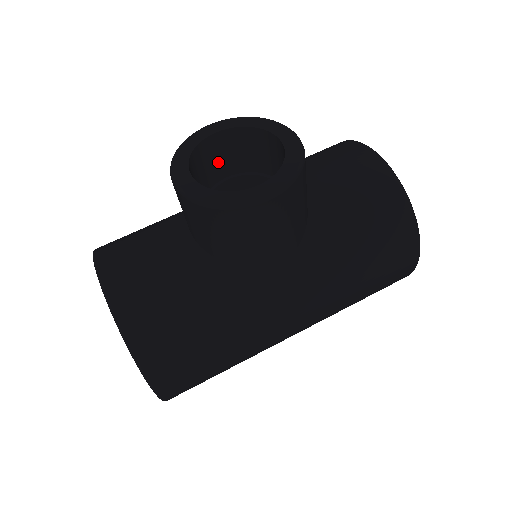
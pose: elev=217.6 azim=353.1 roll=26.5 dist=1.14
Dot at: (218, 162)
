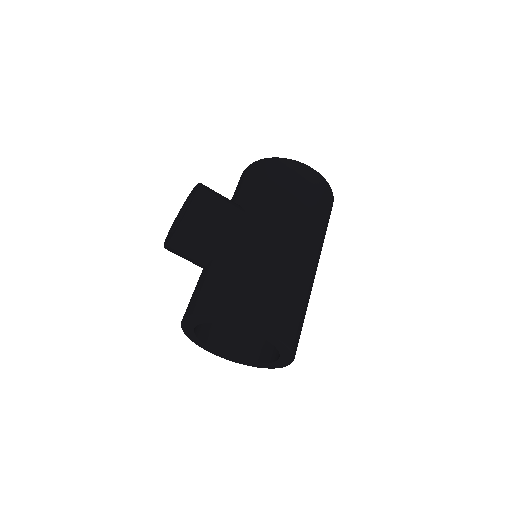
Dot at: occluded
